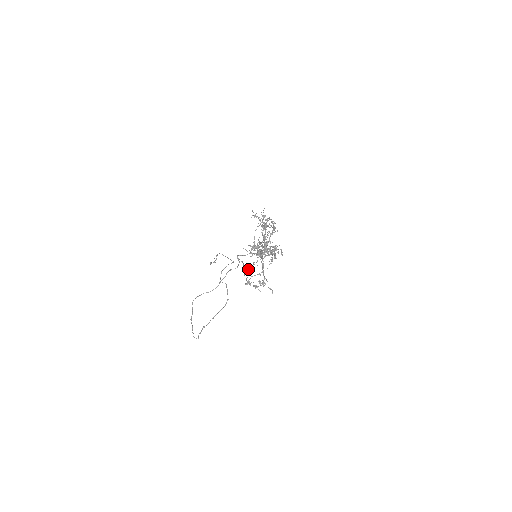
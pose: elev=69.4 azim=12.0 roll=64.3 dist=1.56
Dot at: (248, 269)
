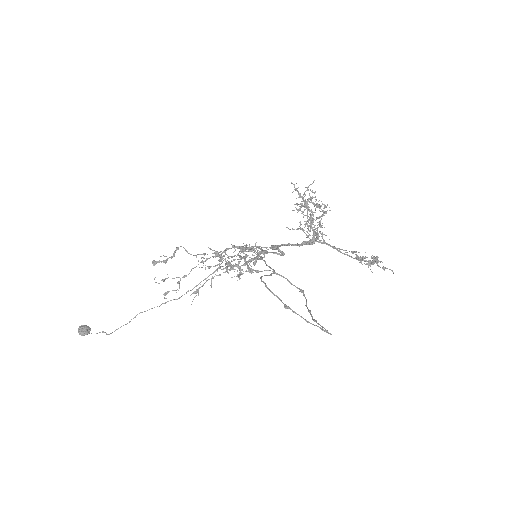
Dot at: occluded
